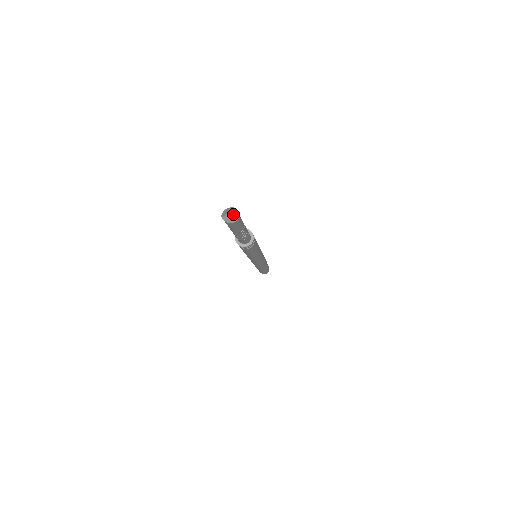
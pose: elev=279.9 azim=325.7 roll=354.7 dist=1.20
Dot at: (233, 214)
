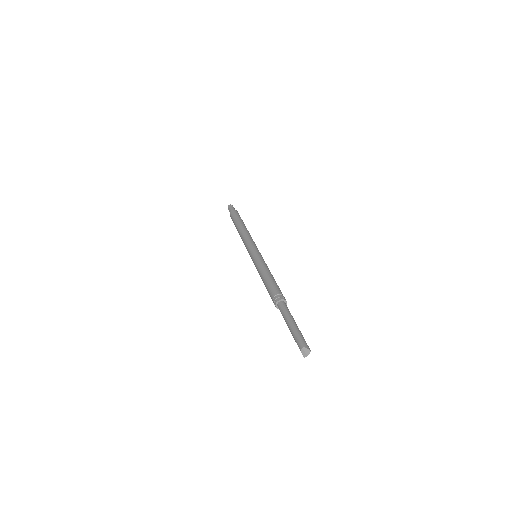
Dot at: (309, 353)
